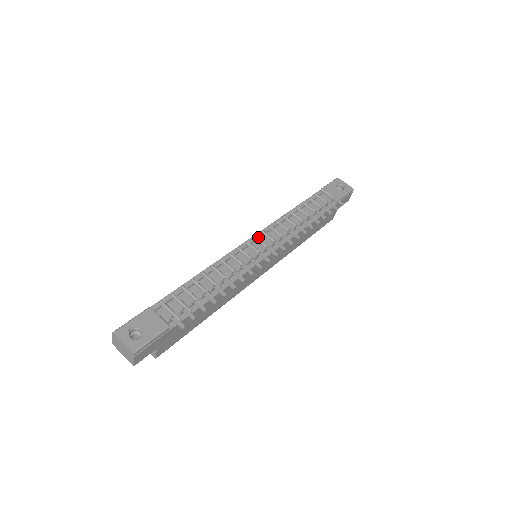
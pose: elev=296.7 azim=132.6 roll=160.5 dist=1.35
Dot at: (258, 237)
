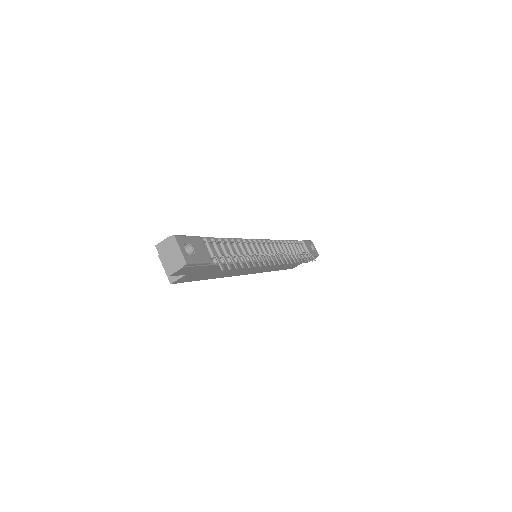
Dot at: (266, 242)
